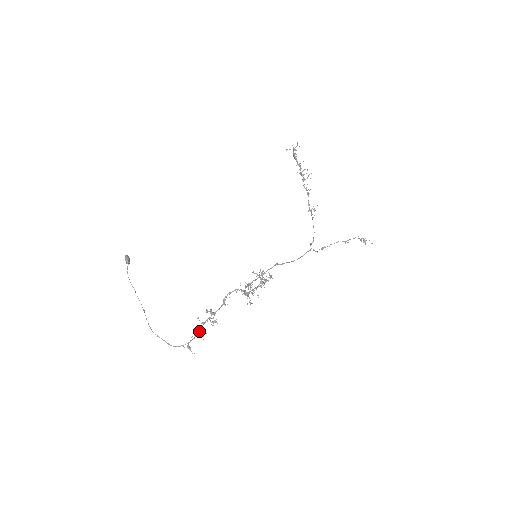
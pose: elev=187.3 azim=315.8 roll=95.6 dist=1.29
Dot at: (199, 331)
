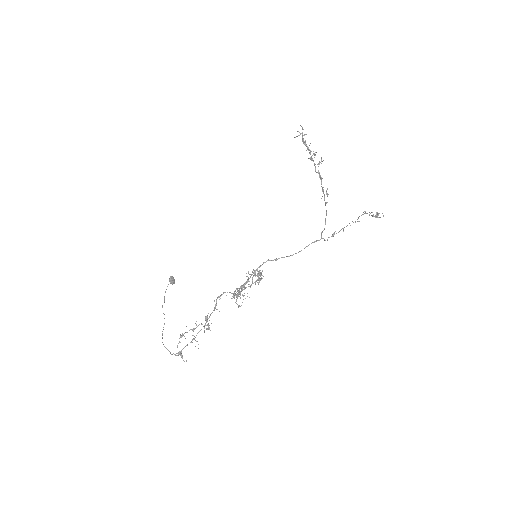
Dot at: (193, 338)
